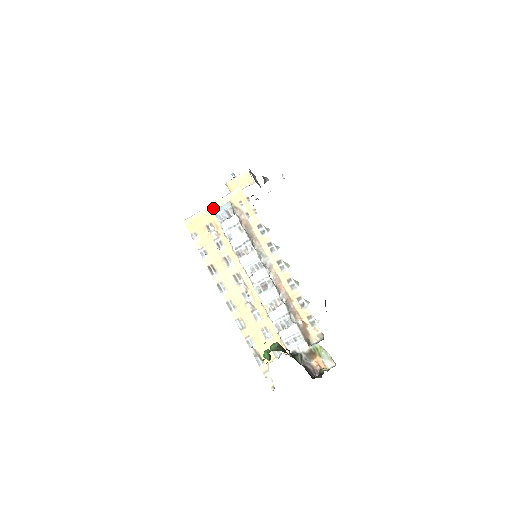
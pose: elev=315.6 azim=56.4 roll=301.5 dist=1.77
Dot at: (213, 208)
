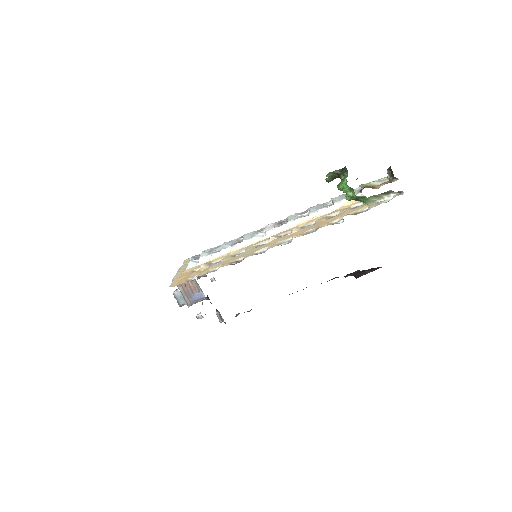
Dot at: (182, 272)
